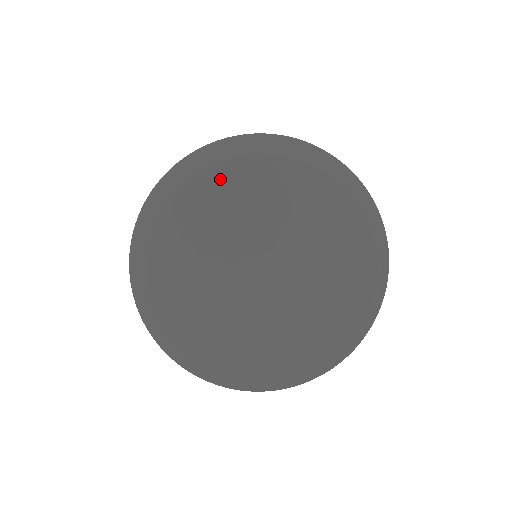
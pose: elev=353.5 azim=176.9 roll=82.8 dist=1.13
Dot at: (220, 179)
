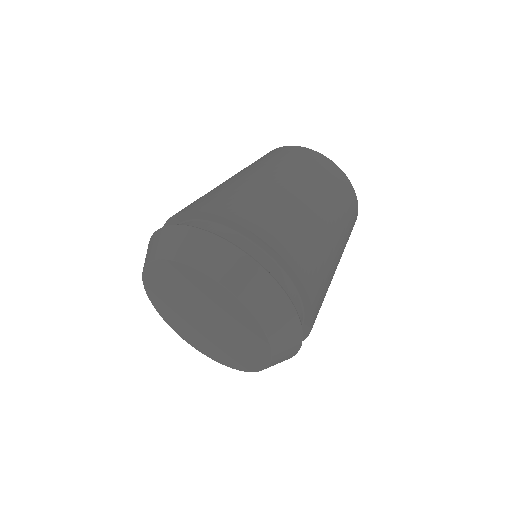
Dot at: (196, 276)
